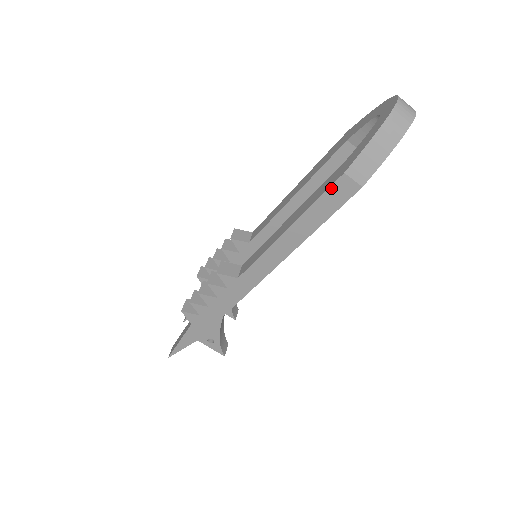
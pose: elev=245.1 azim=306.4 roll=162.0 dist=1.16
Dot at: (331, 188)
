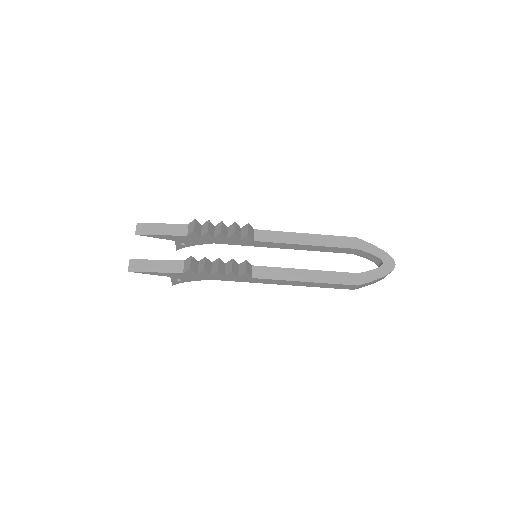
Dot at: (346, 285)
